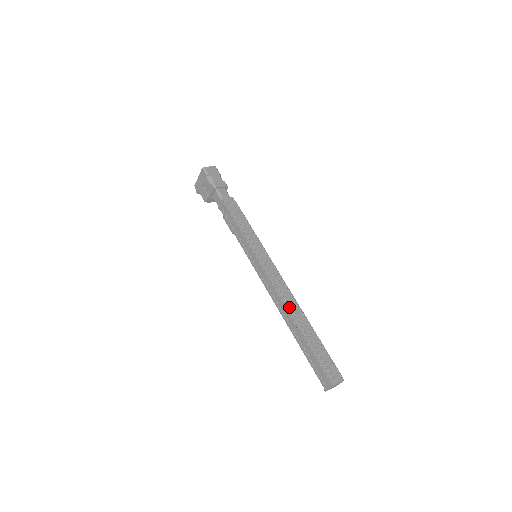
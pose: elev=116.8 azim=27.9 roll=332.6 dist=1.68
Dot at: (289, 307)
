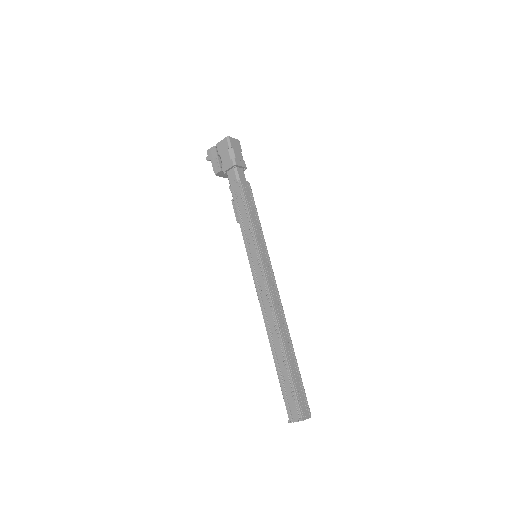
Dot at: (279, 324)
